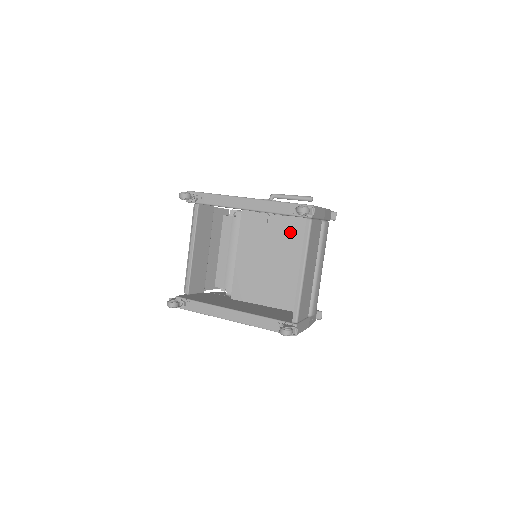
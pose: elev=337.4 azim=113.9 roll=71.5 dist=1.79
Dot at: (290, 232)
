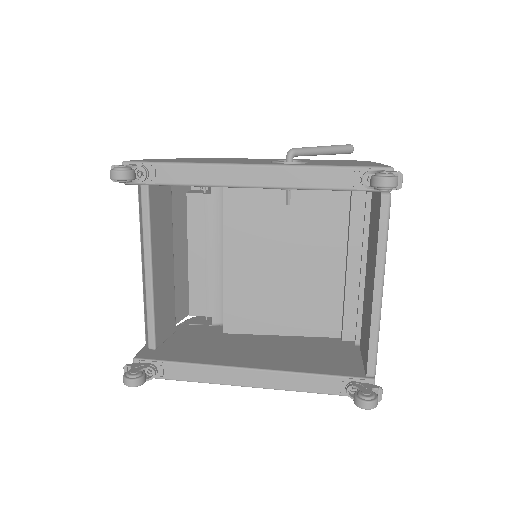
Dot at: (316, 210)
